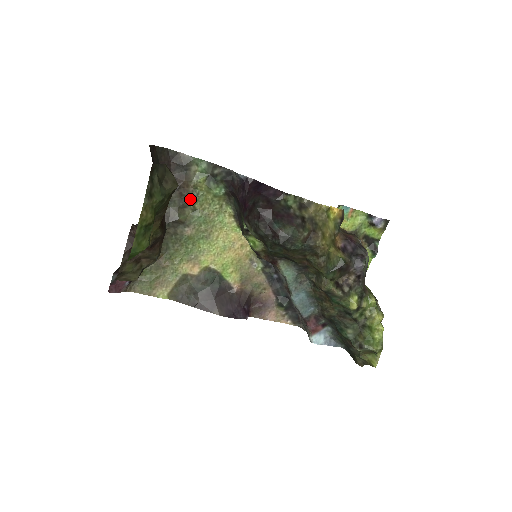
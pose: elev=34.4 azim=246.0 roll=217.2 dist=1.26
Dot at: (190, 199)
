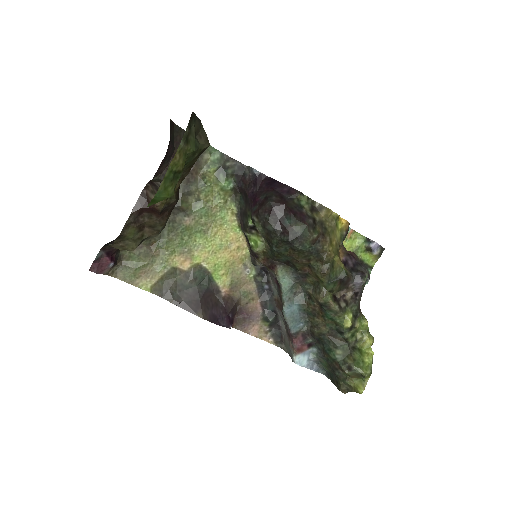
Dot at: (196, 187)
